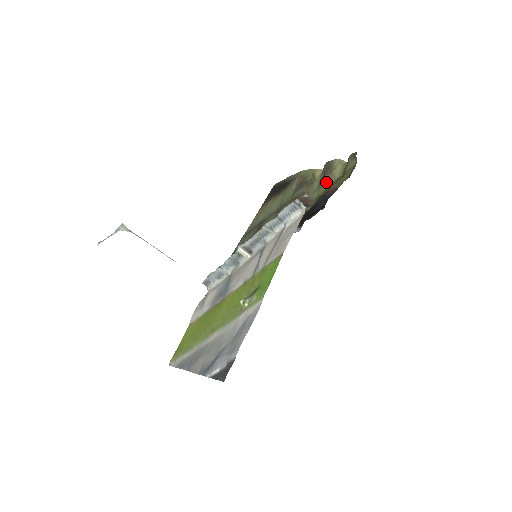
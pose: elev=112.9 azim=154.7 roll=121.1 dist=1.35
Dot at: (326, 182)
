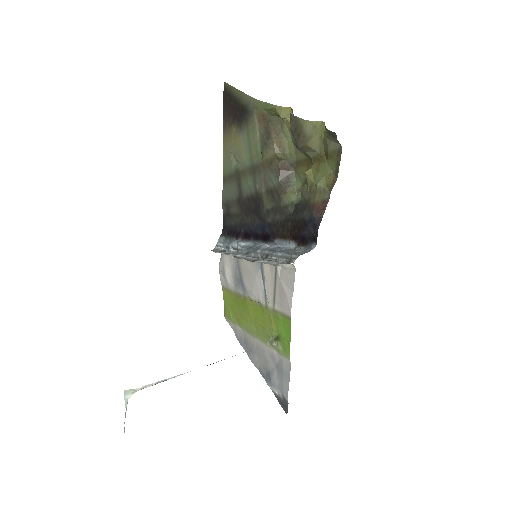
Dot at: (303, 151)
